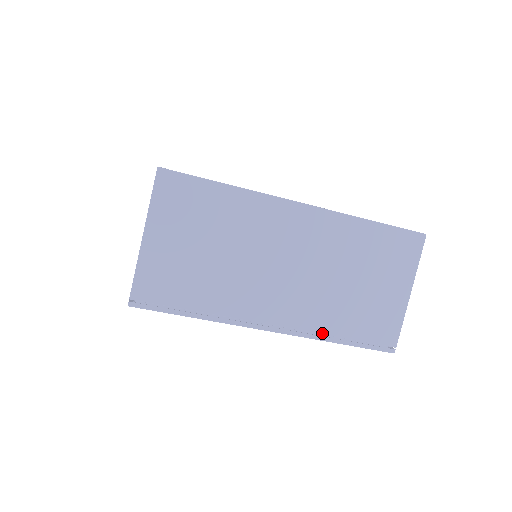
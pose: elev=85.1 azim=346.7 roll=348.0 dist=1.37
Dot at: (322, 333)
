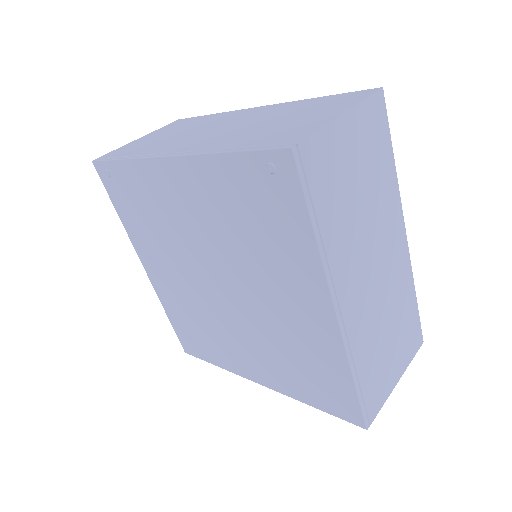
Dot at: (214, 149)
